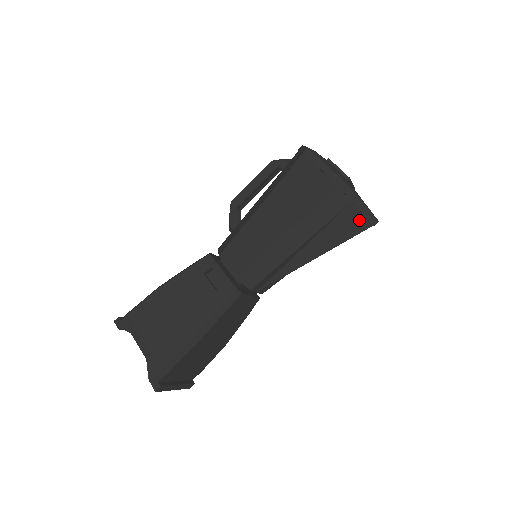
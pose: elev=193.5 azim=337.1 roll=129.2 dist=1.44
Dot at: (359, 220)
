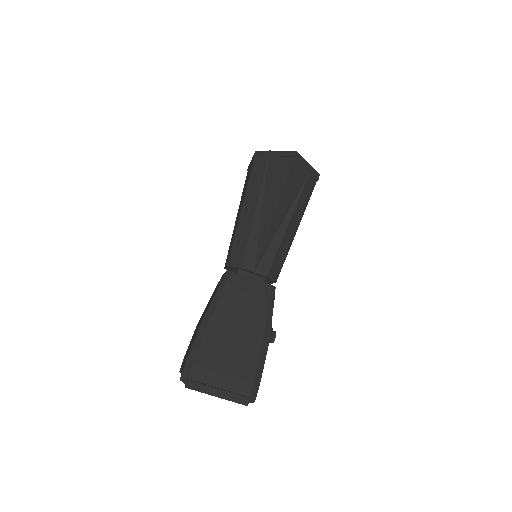
Dot at: (283, 162)
